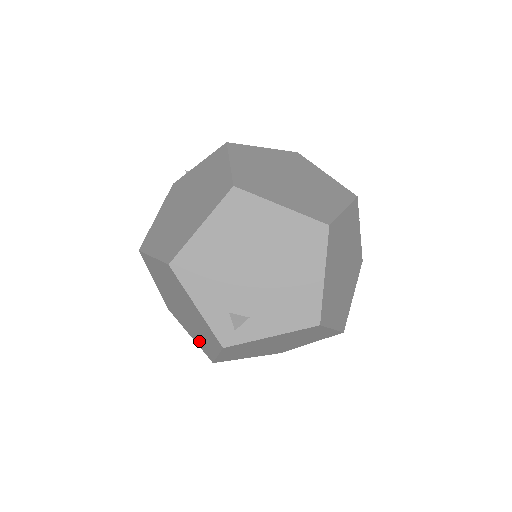
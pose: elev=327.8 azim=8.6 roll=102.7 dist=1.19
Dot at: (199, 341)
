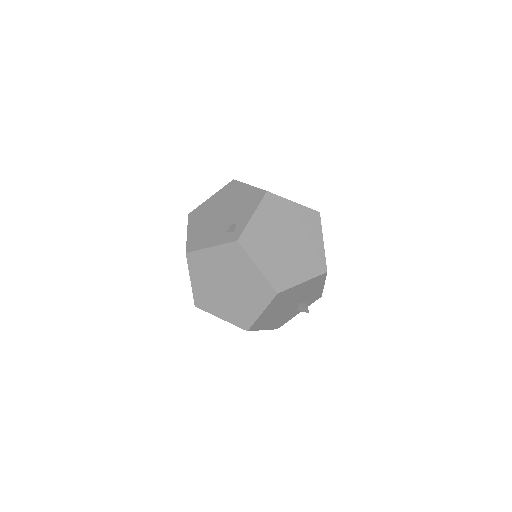
Dot at: (258, 294)
